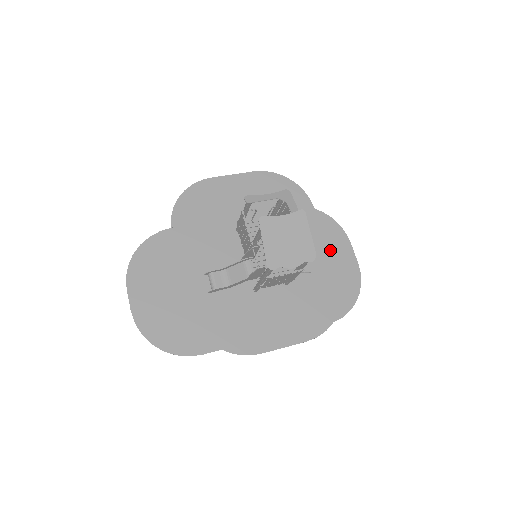
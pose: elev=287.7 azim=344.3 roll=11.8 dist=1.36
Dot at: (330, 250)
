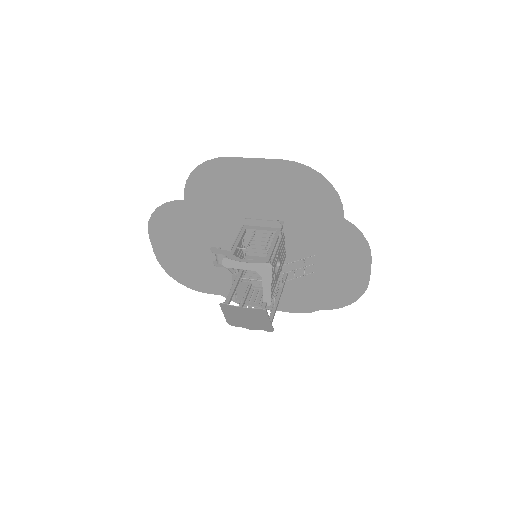
Dot at: (344, 260)
